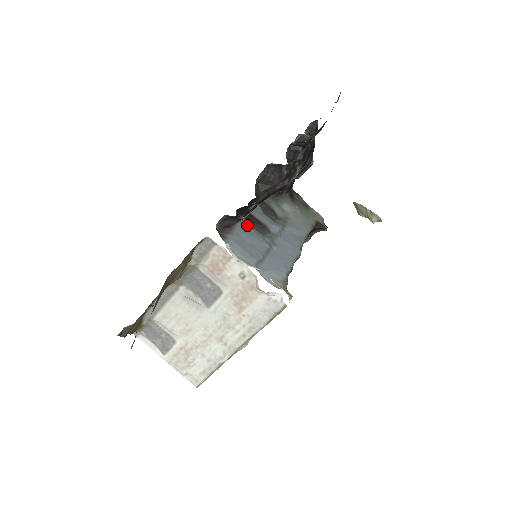
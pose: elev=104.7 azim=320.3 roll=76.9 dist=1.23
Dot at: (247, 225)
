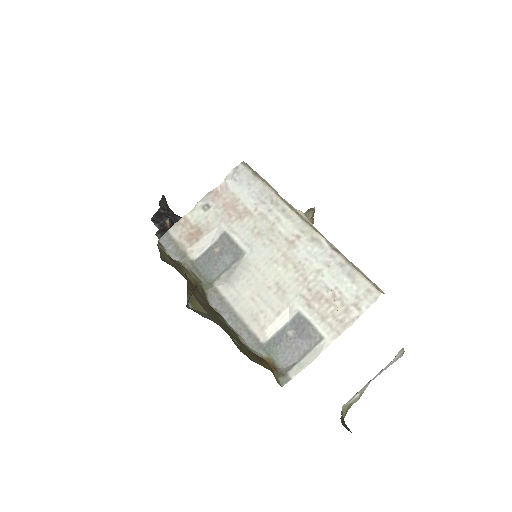
Dot at: occluded
